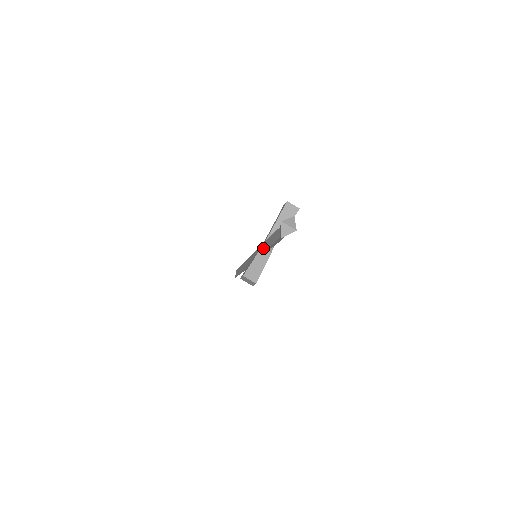
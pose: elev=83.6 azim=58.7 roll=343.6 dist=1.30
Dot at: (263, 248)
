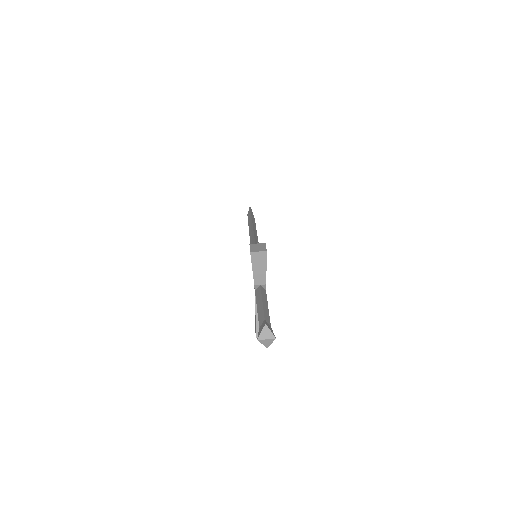
Dot at: occluded
